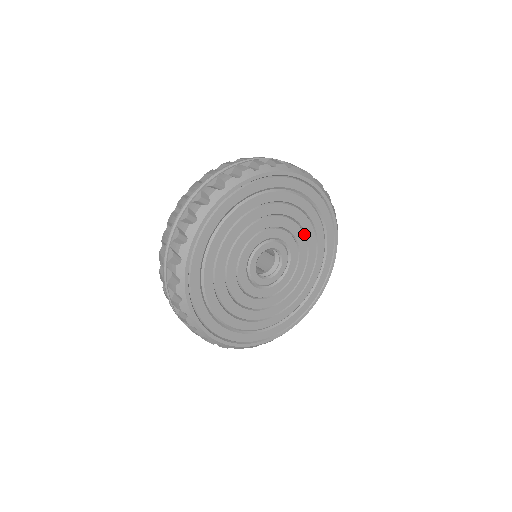
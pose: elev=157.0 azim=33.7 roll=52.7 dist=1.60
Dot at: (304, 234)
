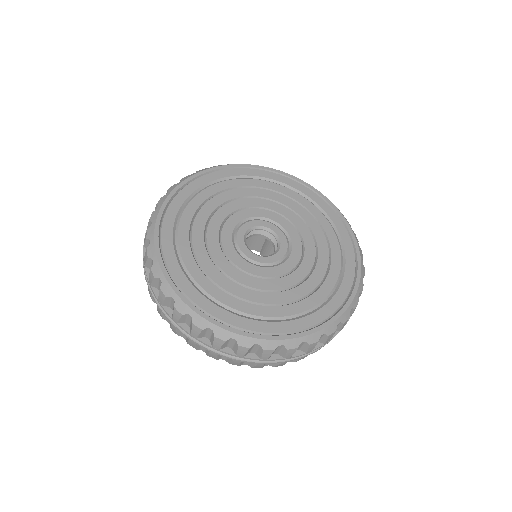
Dot at: (287, 208)
